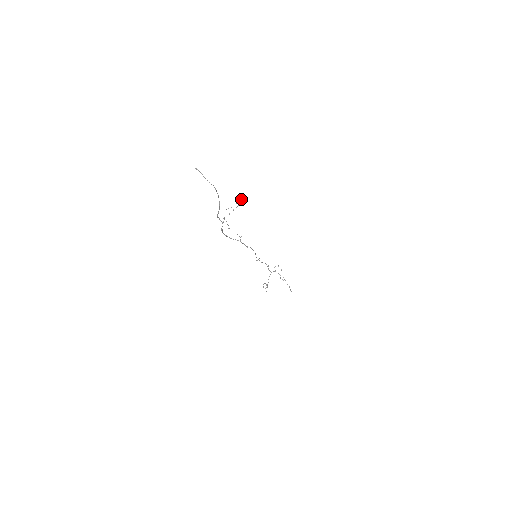
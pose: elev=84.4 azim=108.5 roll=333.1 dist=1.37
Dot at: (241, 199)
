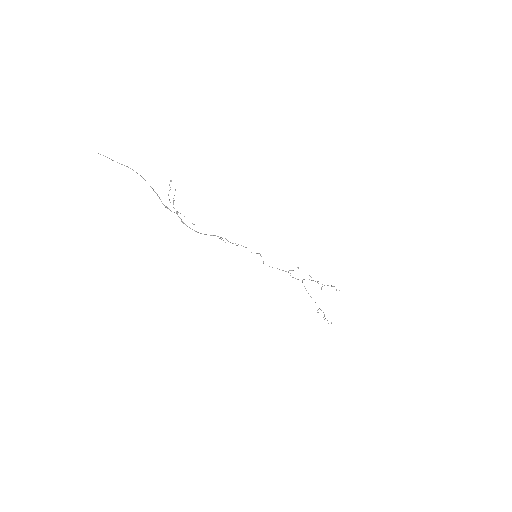
Dot at: (171, 181)
